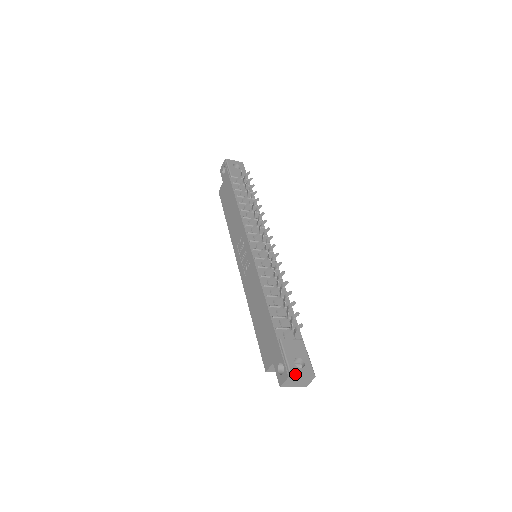
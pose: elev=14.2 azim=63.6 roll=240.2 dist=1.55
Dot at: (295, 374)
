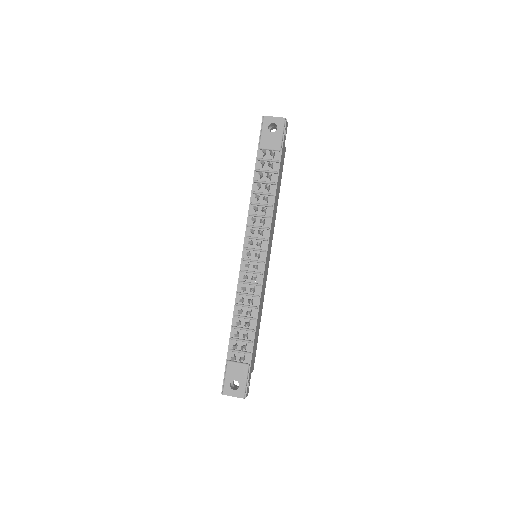
Dot at: (226, 394)
